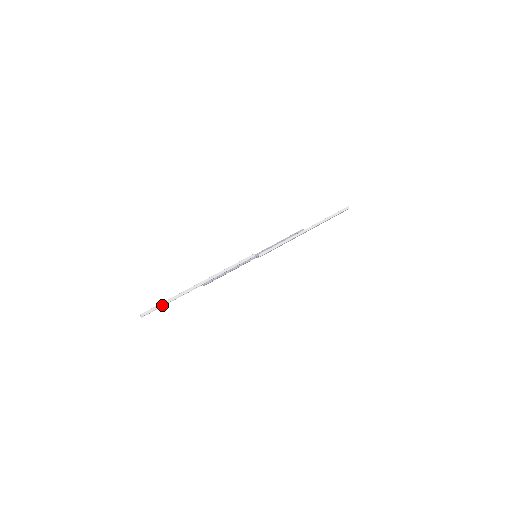
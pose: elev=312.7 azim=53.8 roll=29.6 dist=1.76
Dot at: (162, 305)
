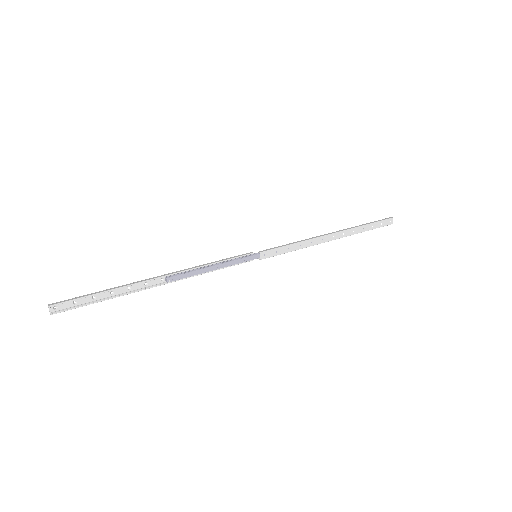
Dot at: (90, 295)
